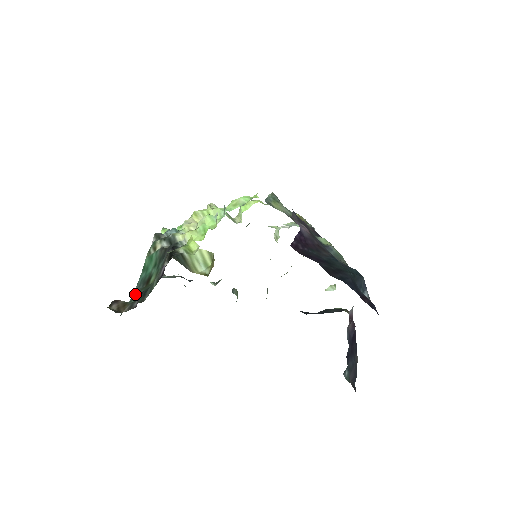
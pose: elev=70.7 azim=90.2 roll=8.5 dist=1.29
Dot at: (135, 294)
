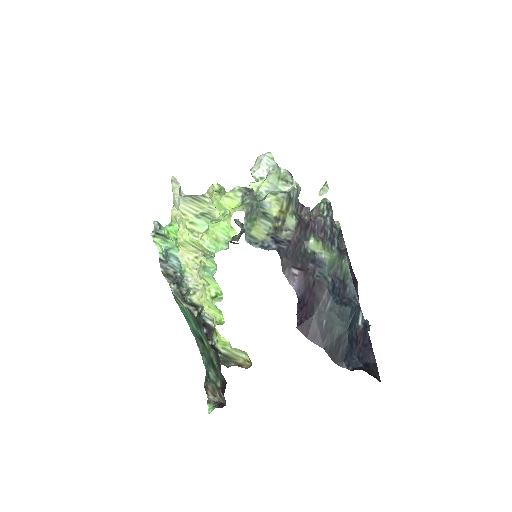
Dot at: (200, 348)
